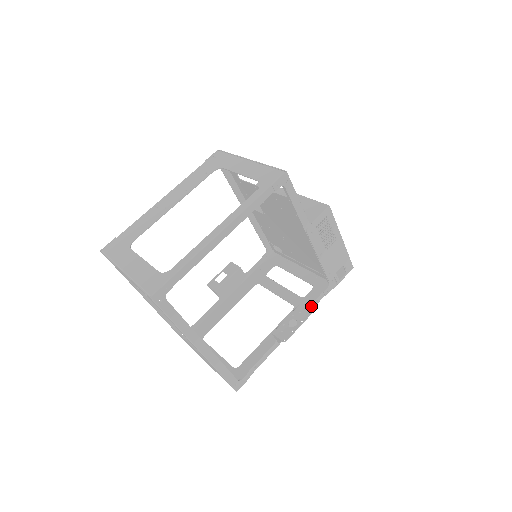
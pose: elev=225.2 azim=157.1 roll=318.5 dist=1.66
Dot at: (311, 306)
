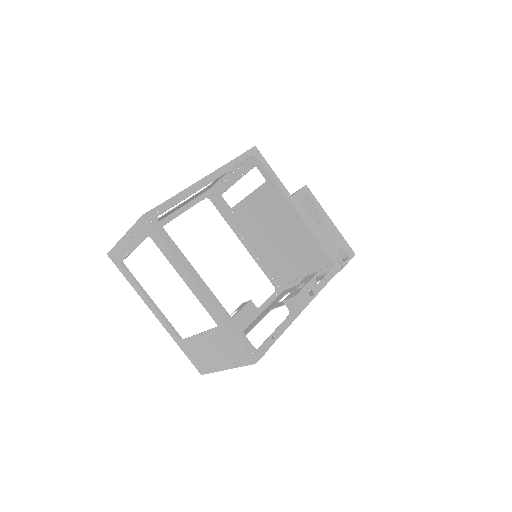
Dot at: (321, 284)
